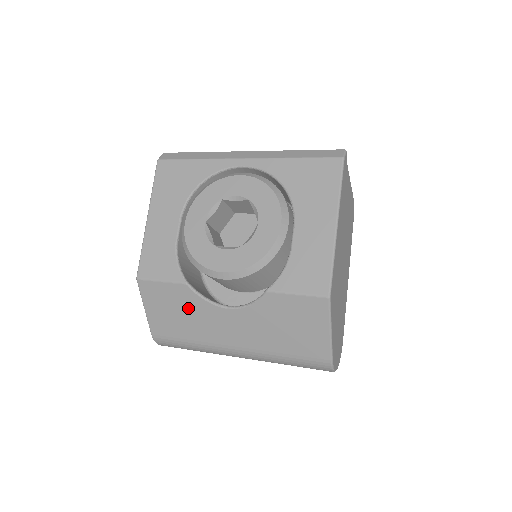
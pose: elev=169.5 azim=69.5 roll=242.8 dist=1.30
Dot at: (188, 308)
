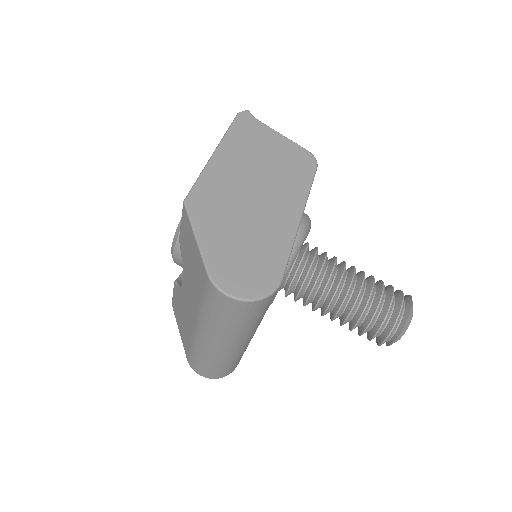
Dot at: (181, 306)
